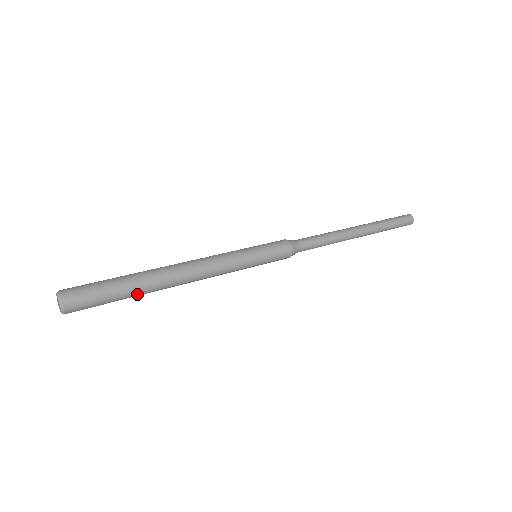
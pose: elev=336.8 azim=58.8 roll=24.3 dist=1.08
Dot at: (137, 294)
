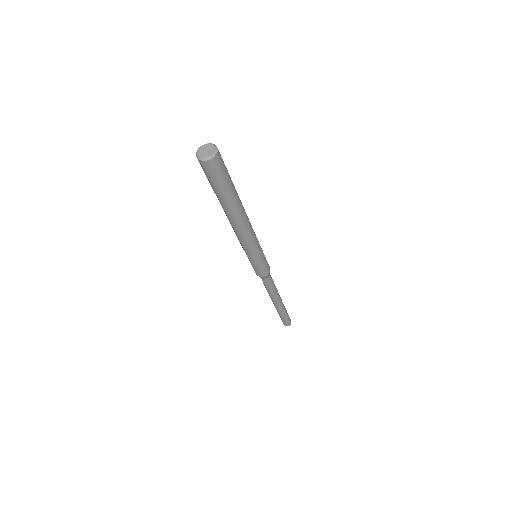
Dot at: (232, 199)
